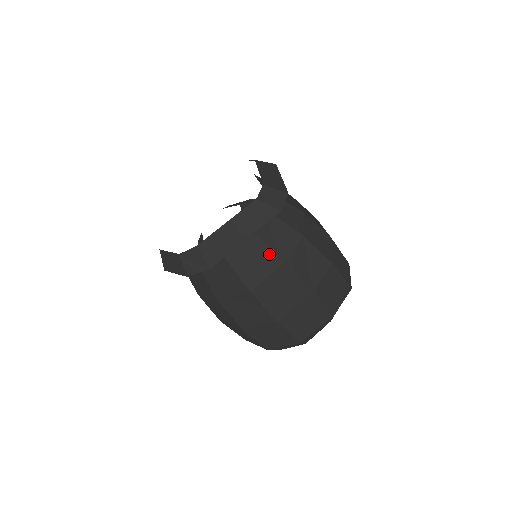
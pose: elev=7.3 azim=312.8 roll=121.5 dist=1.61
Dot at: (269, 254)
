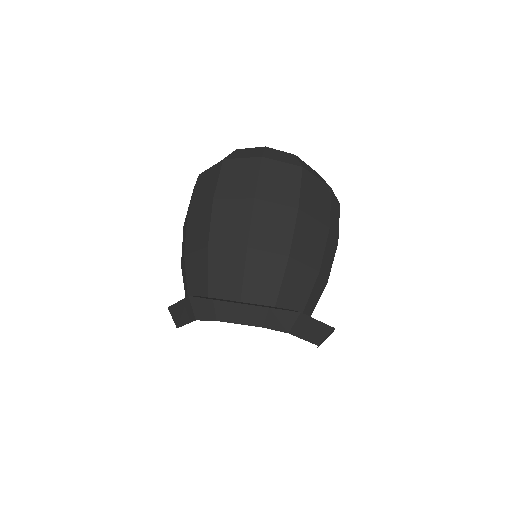
Dot at: occluded
